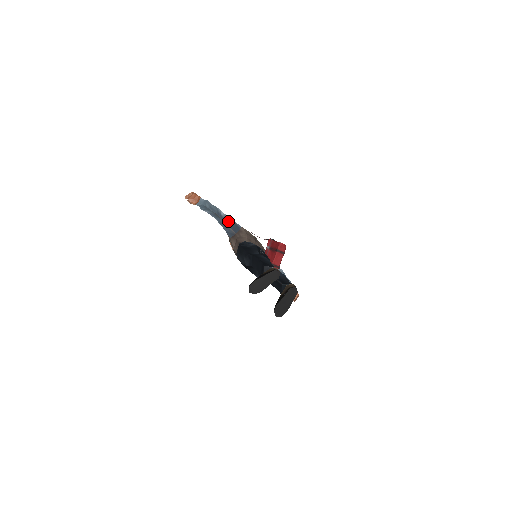
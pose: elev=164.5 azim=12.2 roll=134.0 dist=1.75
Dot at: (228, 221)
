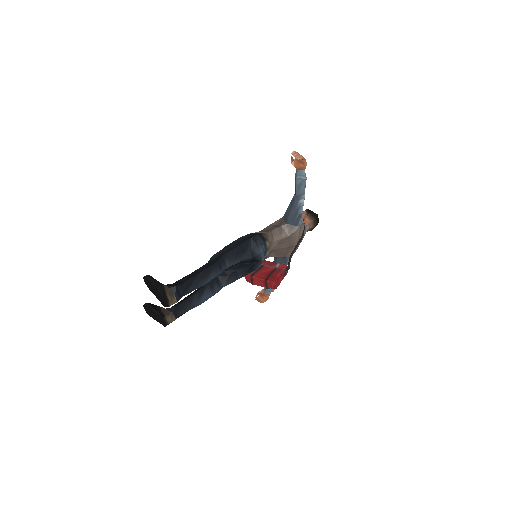
Dot at: (297, 210)
